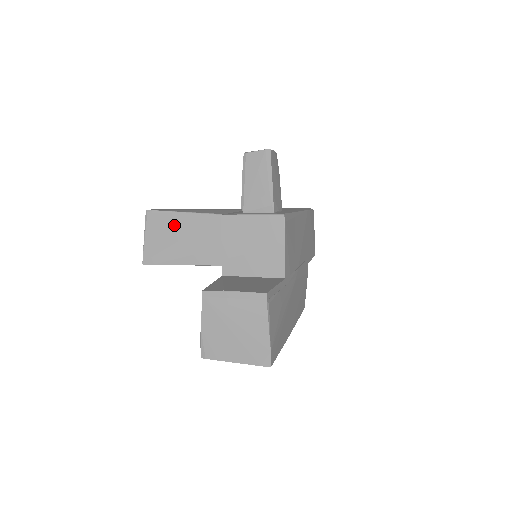
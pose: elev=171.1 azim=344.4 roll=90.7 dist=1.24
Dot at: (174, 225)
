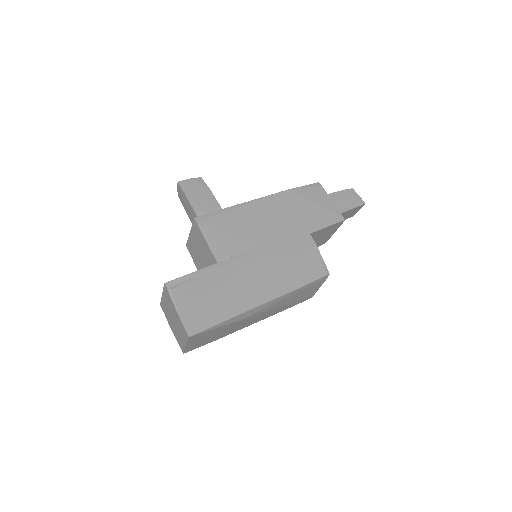
Dot at: occluded
